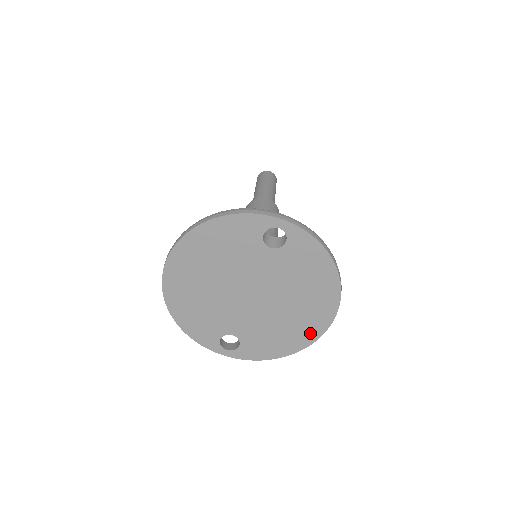
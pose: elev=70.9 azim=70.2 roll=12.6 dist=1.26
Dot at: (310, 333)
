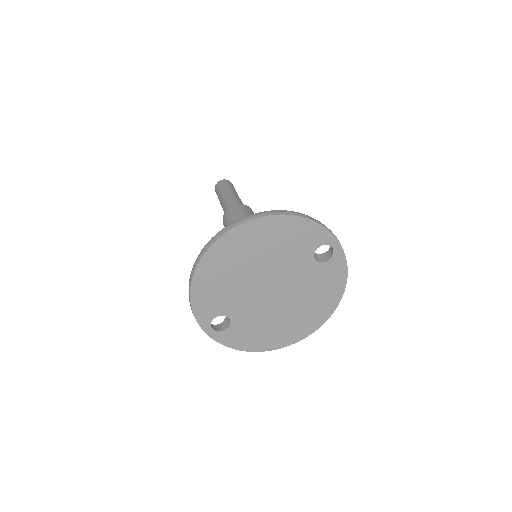
Dot at: (287, 339)
